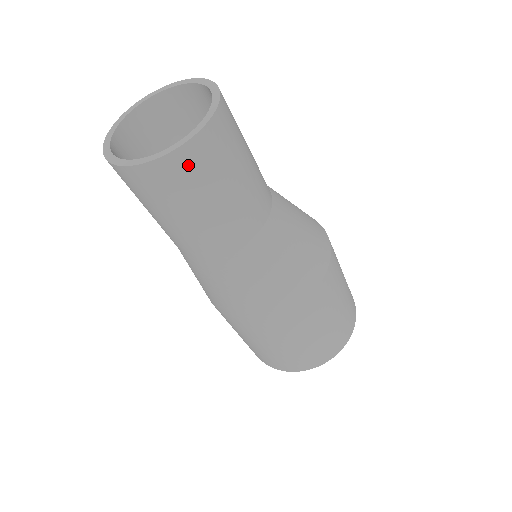
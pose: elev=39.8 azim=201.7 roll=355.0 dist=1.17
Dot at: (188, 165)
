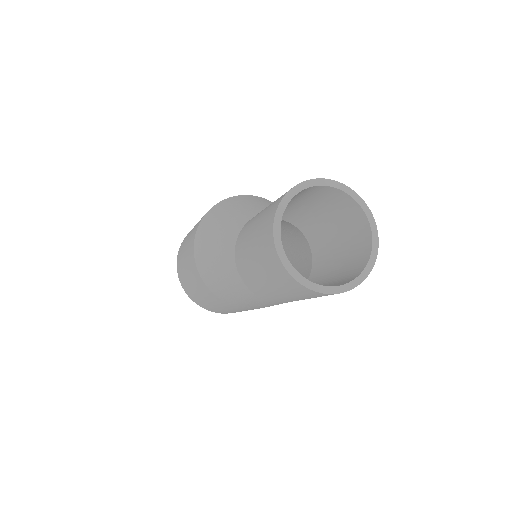
Dot at: occluded
